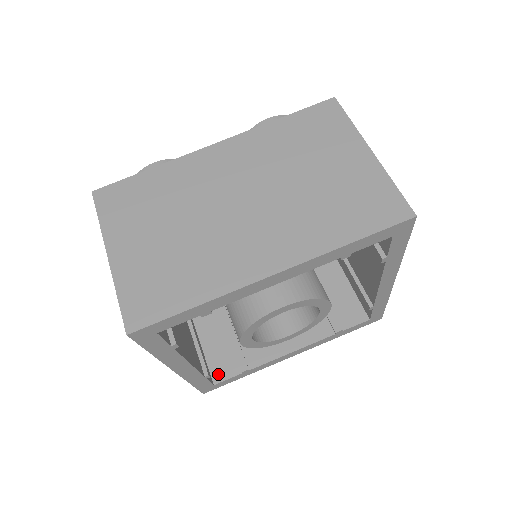
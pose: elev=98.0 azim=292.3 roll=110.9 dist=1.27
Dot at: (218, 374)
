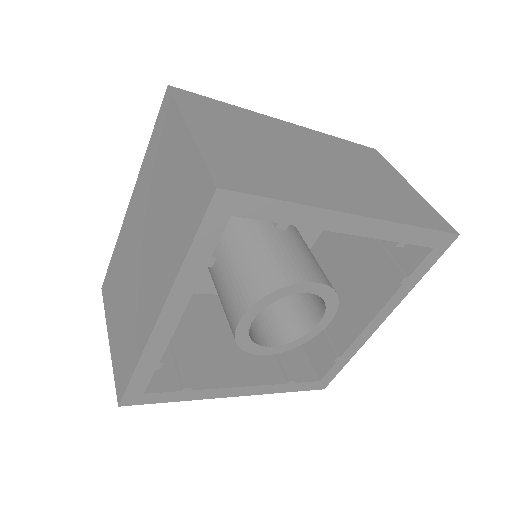
Dot at: (320, 369)
